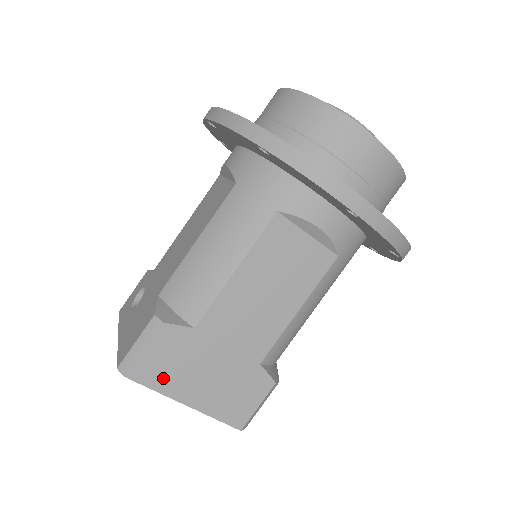
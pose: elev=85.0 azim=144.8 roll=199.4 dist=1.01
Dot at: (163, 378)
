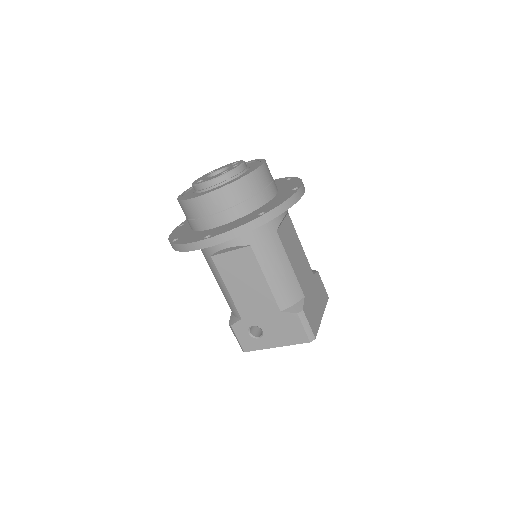
Dot at: (316, 322)
